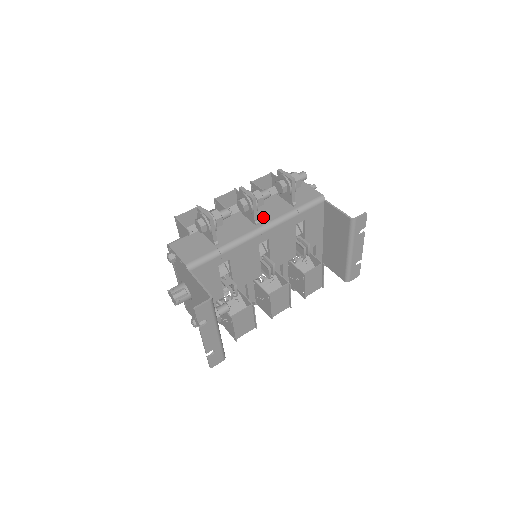
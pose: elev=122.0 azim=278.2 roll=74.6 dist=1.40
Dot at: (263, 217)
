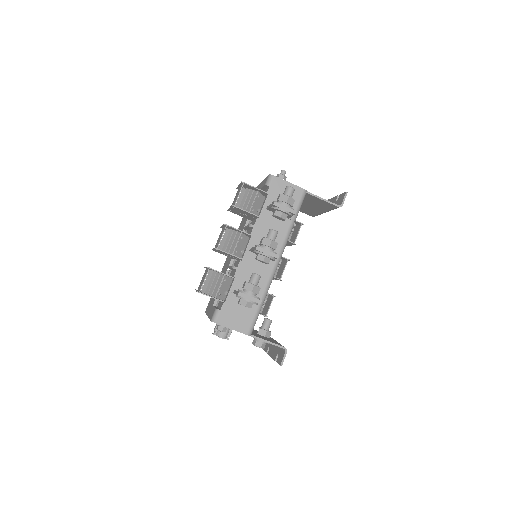
Dot at: occluded
